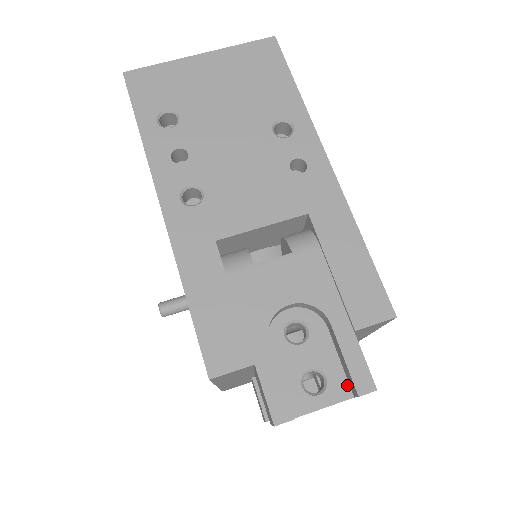
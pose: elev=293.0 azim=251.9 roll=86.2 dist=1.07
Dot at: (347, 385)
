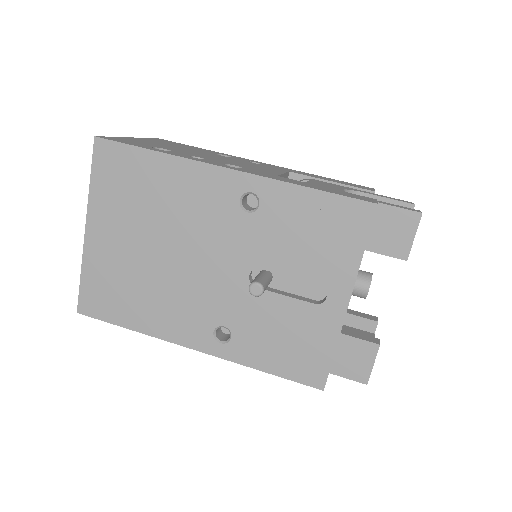
Dot at: occluded
